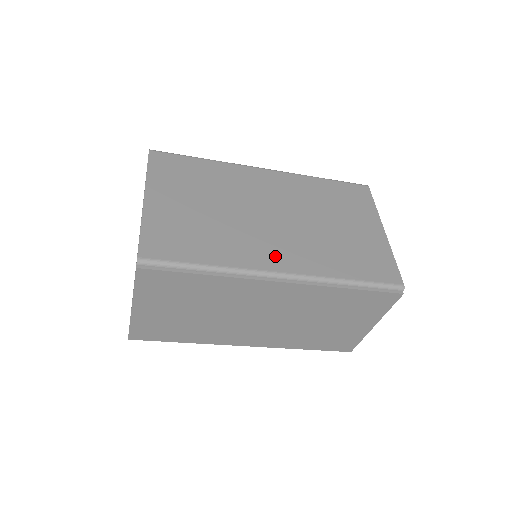
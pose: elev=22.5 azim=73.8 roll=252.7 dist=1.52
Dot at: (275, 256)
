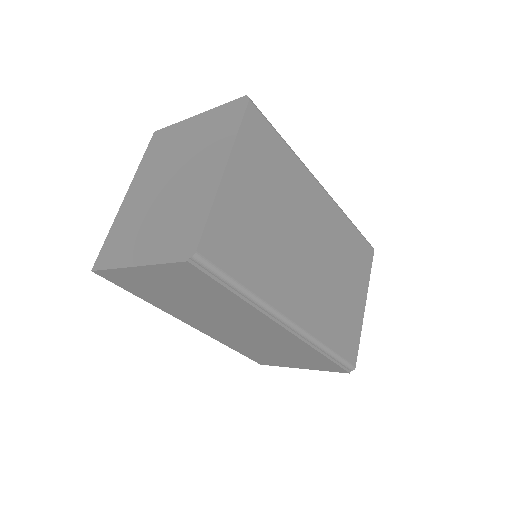
Dot at: (295, 301)
